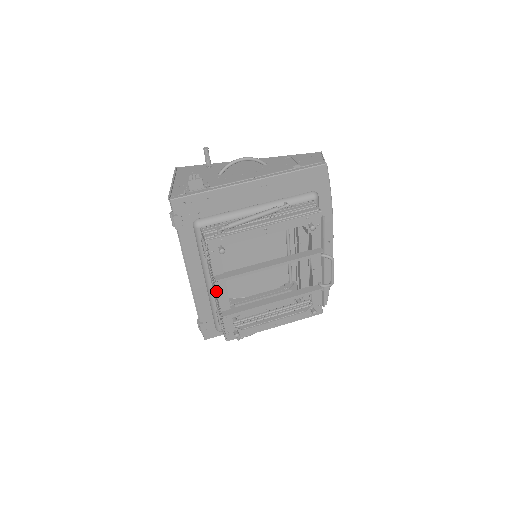
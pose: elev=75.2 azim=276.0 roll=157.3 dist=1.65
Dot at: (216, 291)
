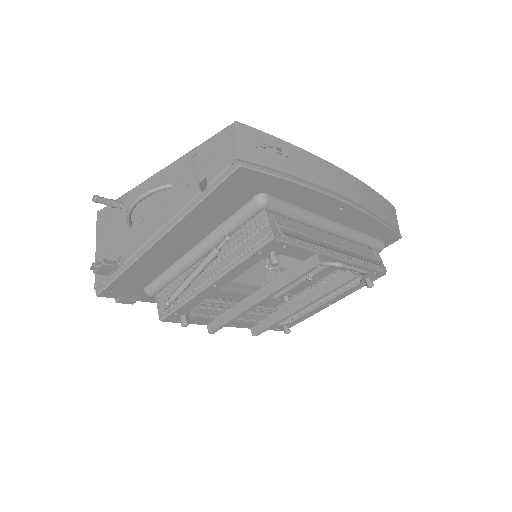
Dot at: occluded
